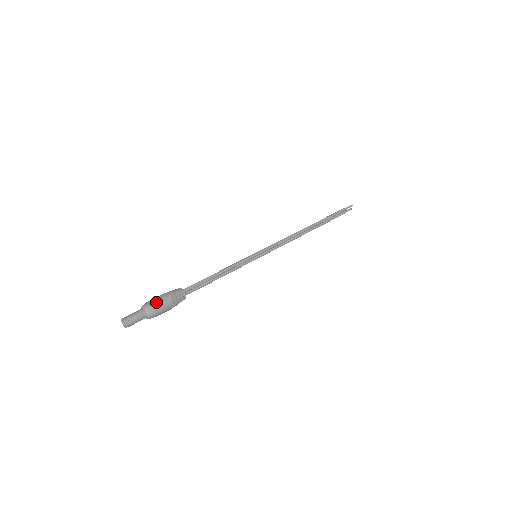
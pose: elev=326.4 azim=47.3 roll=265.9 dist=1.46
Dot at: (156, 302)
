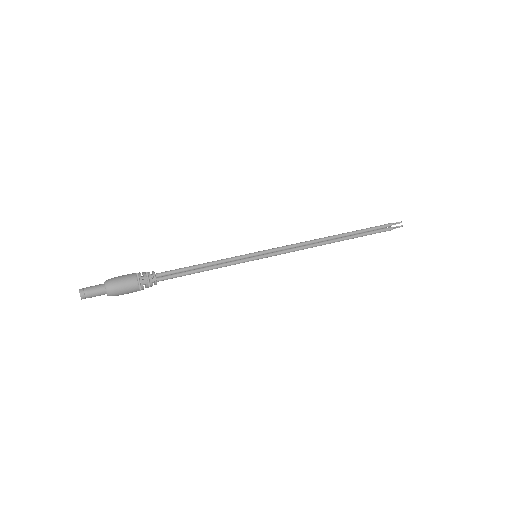
Dot at: (118, 277)
